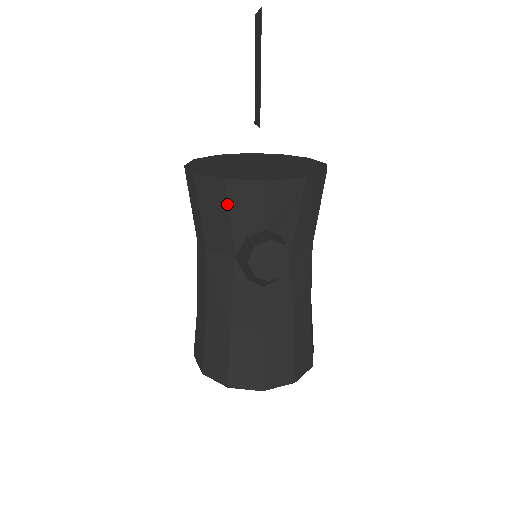
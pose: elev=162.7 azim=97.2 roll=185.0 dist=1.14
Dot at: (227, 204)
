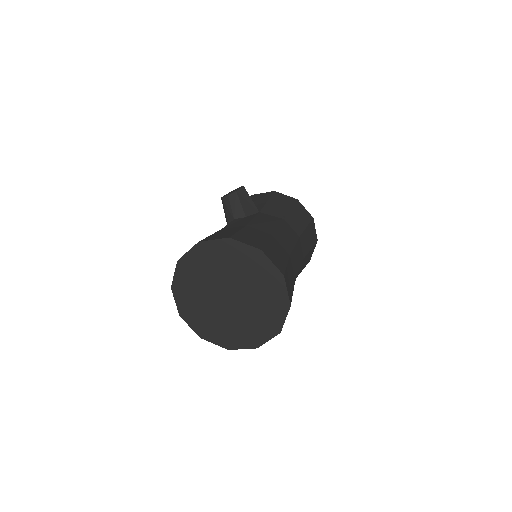
Dot at: occluded
